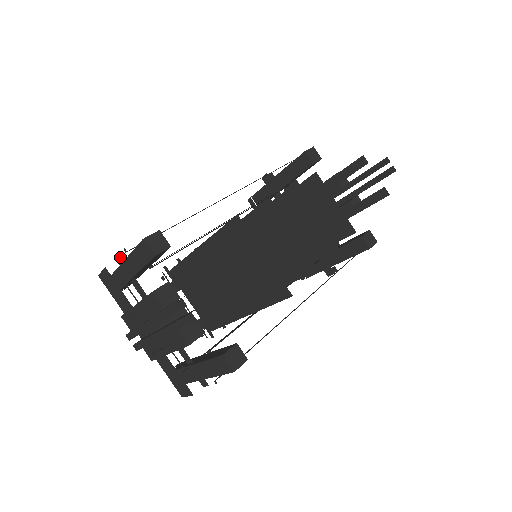
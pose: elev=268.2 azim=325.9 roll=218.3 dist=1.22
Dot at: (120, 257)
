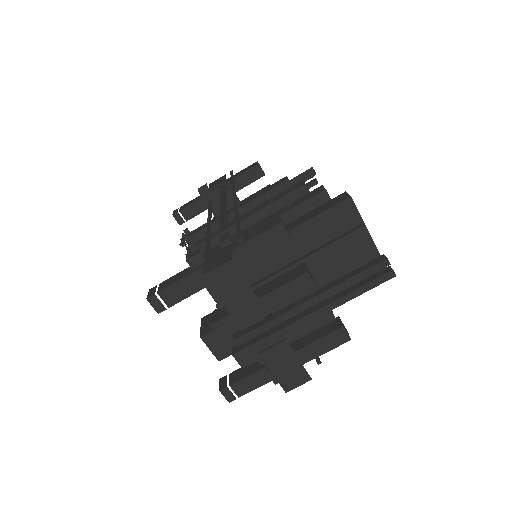
Dot at: (201, 256)
